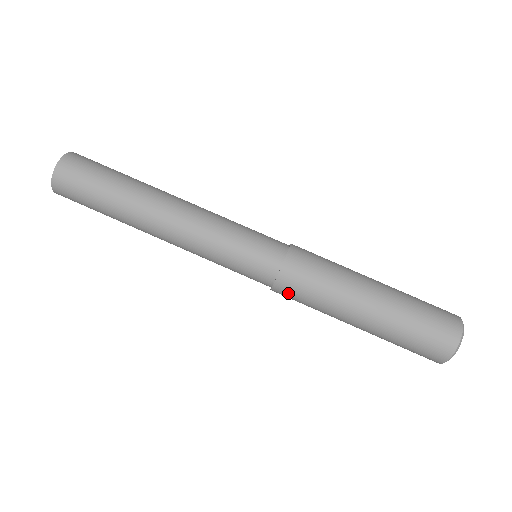
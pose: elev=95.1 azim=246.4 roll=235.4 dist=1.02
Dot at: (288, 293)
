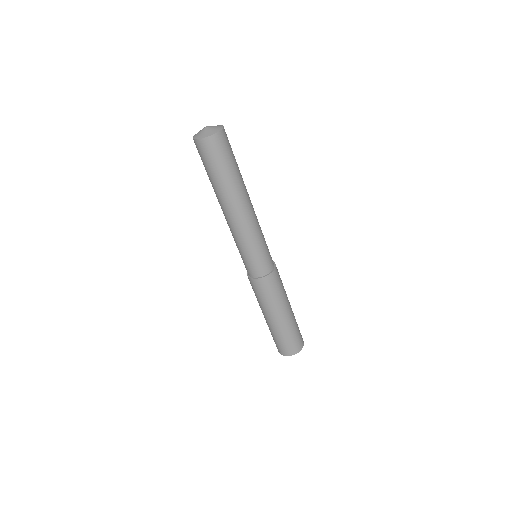
Dot at: occluded
